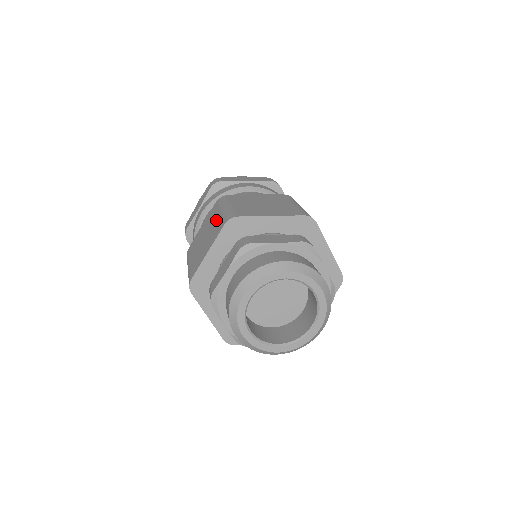
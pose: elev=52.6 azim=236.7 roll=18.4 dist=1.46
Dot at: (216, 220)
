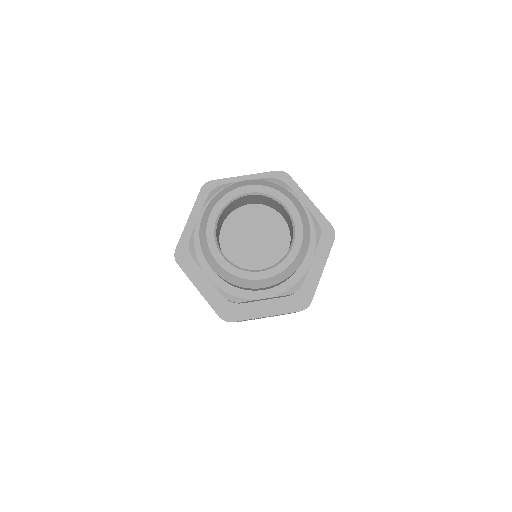
Dot at: occluded
